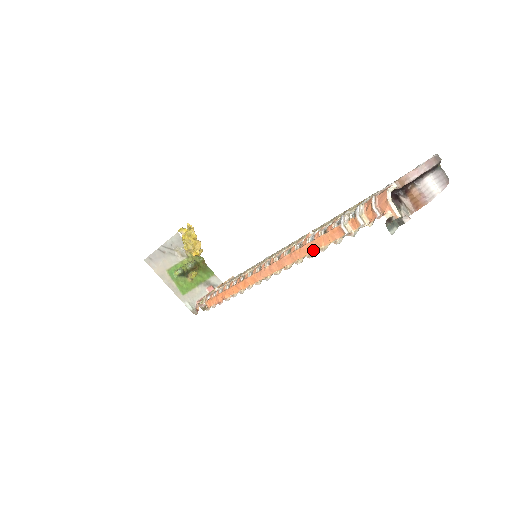
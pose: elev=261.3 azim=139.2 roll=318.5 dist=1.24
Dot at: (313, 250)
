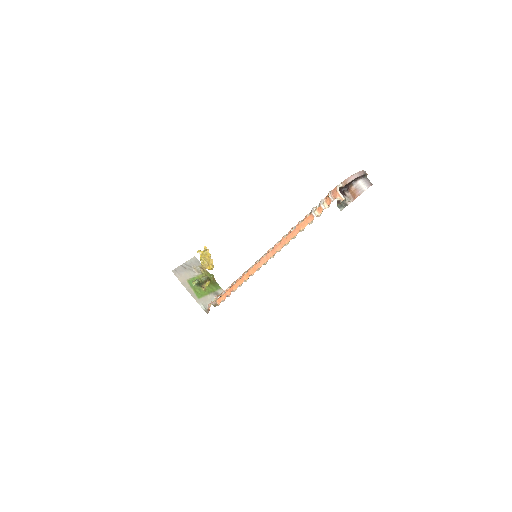
Dot at: (295, 234)
